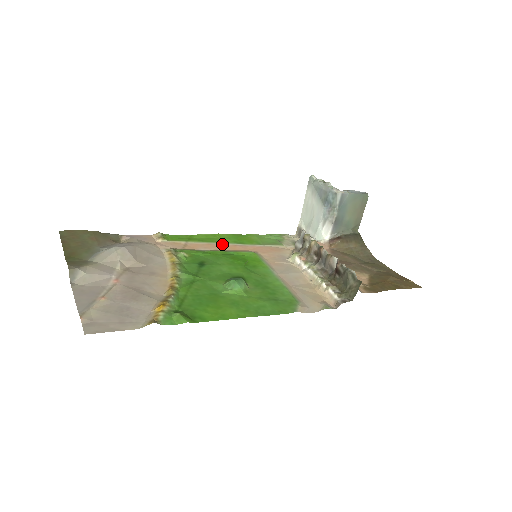
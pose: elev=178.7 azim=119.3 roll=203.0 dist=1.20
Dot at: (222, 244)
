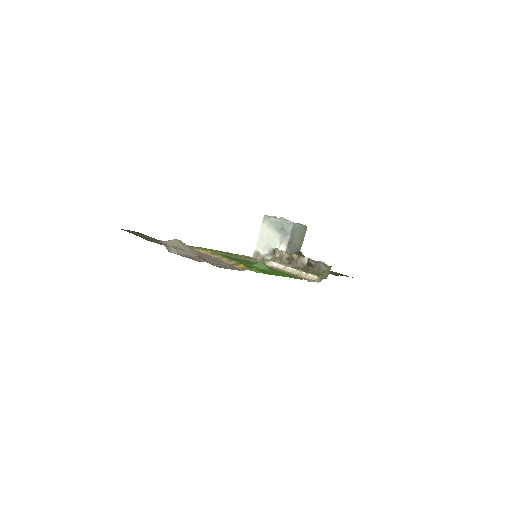
Dot at: (221, 253)
